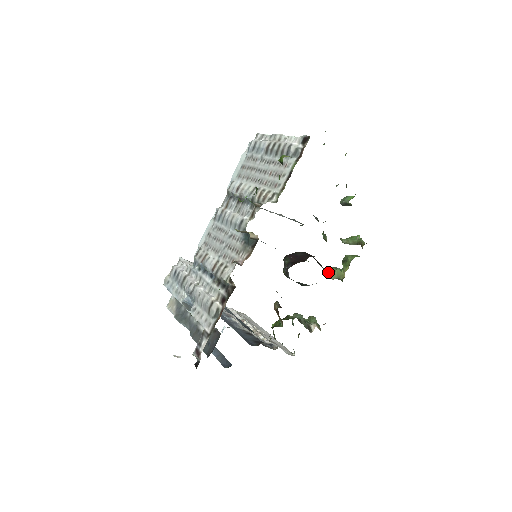
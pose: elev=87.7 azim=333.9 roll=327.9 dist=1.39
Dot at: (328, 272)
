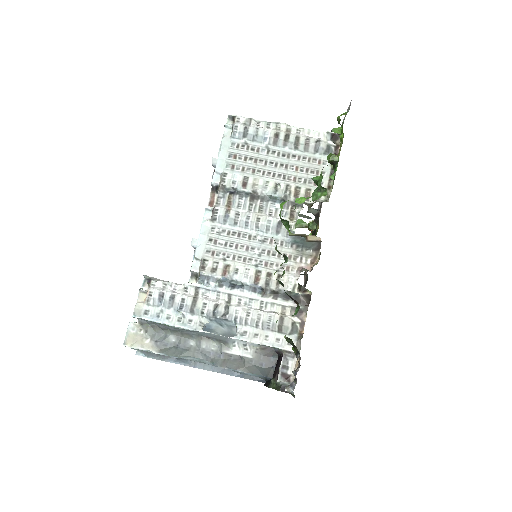
Dot at: occluded
